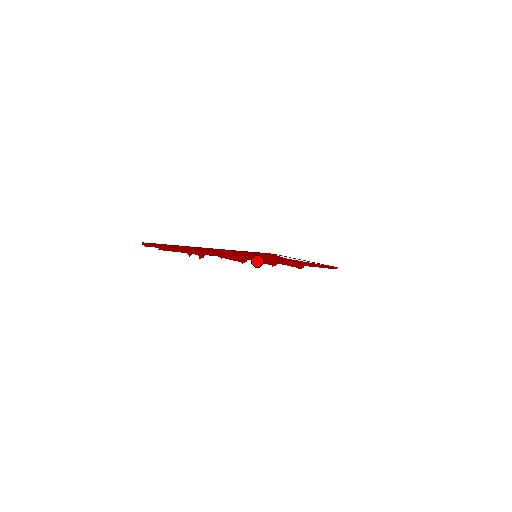
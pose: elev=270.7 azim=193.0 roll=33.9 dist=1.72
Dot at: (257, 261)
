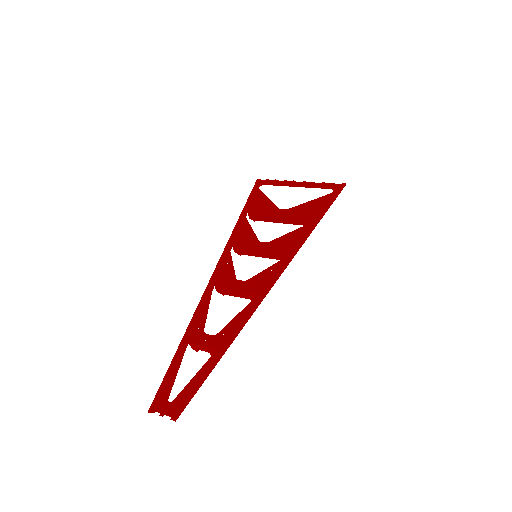
Dot at: (259, 256)
